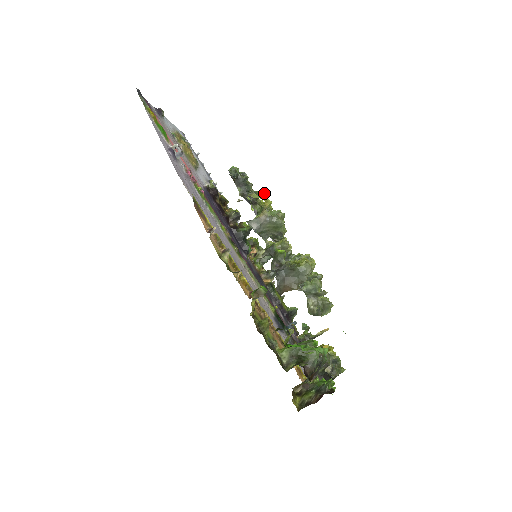
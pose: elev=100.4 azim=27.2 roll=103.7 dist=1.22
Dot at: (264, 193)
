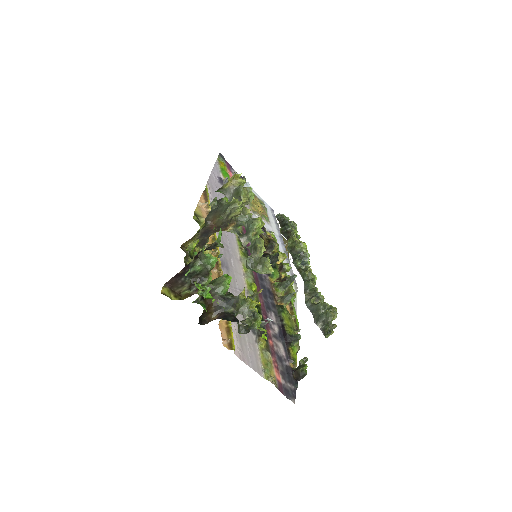
Dot at: occluded
